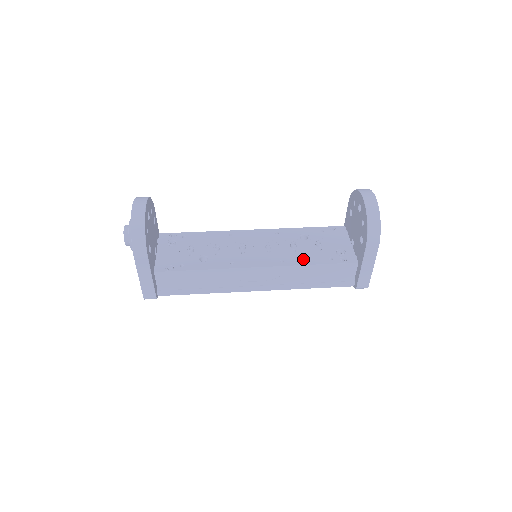
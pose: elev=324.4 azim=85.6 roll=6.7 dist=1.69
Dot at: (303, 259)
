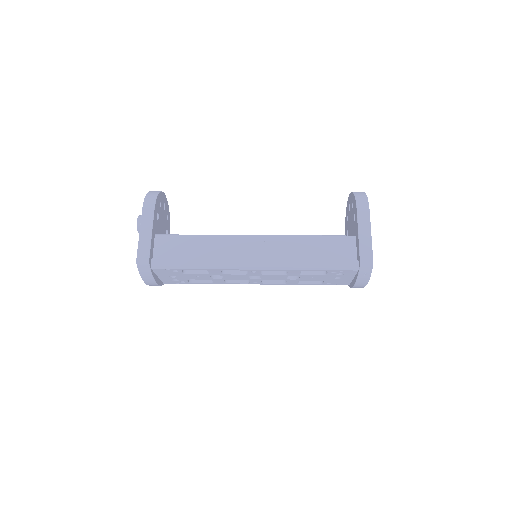
Dot at: occluded
